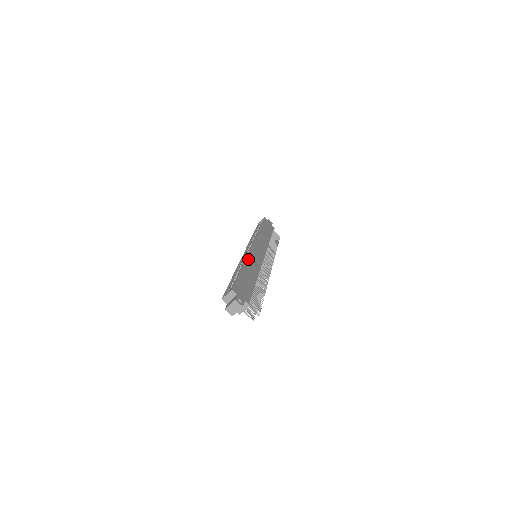
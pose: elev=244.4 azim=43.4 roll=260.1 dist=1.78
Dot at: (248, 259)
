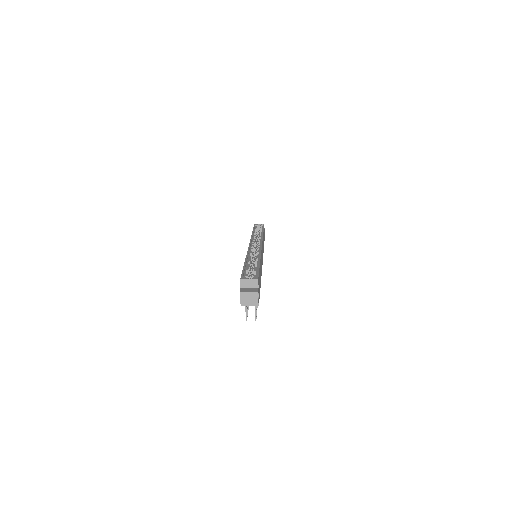
Dot at: occluded
